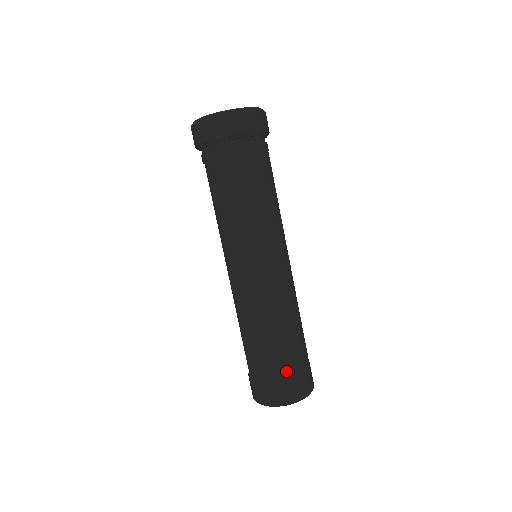
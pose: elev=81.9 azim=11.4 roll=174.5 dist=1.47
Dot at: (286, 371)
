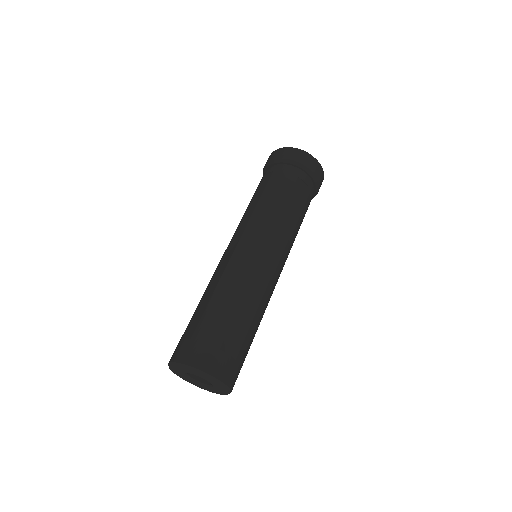
Dot at: (235, 348)
